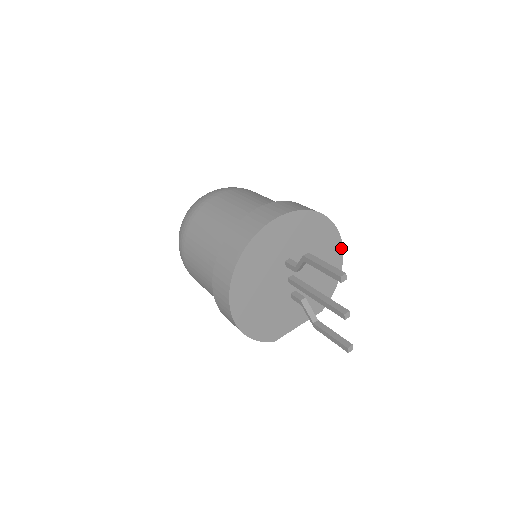
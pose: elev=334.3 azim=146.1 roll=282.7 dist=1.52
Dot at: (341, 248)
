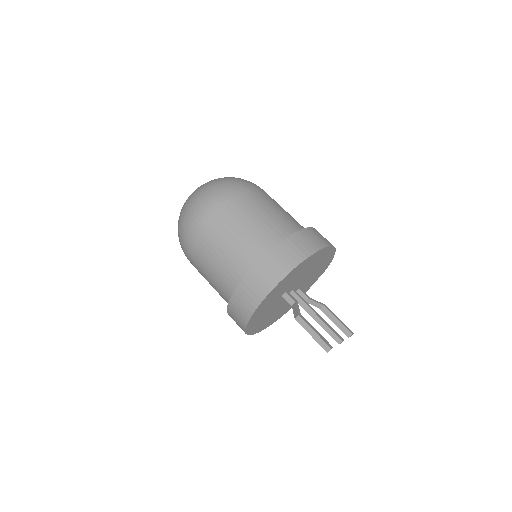
Dot at: (329, 247)
